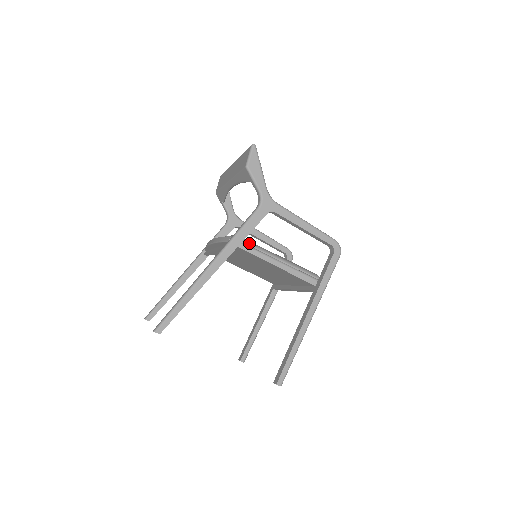
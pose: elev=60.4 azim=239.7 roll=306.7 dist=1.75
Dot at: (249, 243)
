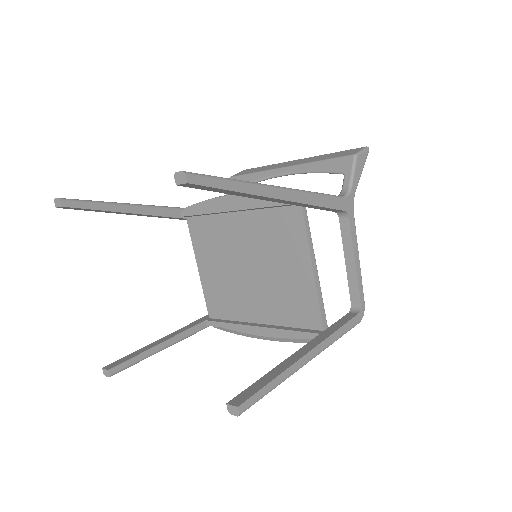
Dot at: occluded
